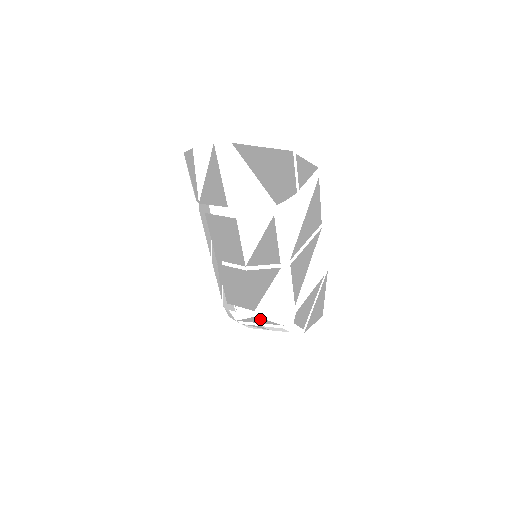
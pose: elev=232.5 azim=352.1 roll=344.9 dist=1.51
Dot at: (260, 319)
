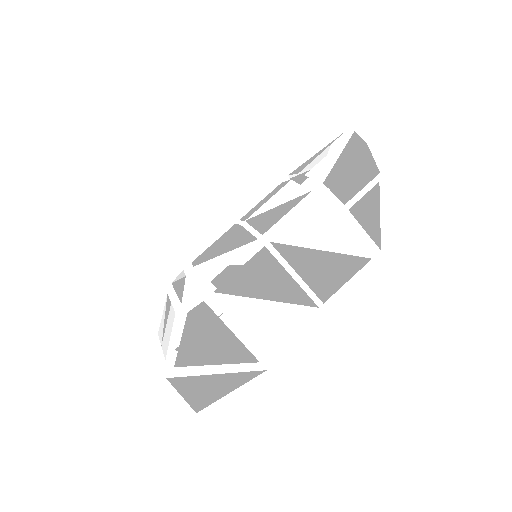
Dot at: (183, 284)
